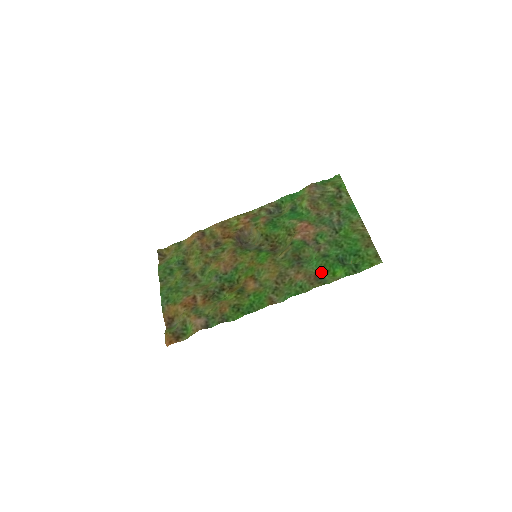
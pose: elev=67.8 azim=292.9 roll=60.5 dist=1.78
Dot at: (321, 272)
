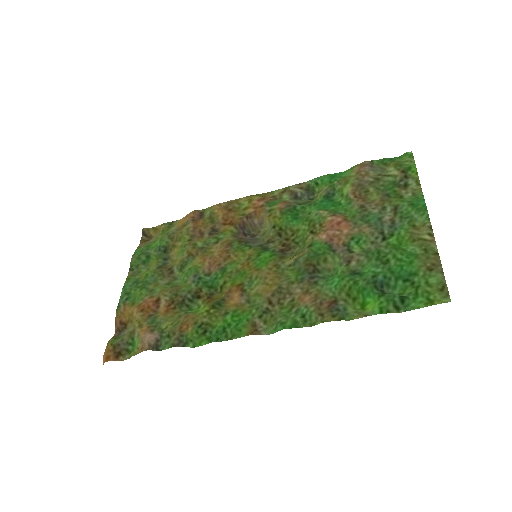
Dot at: (342, 298)
